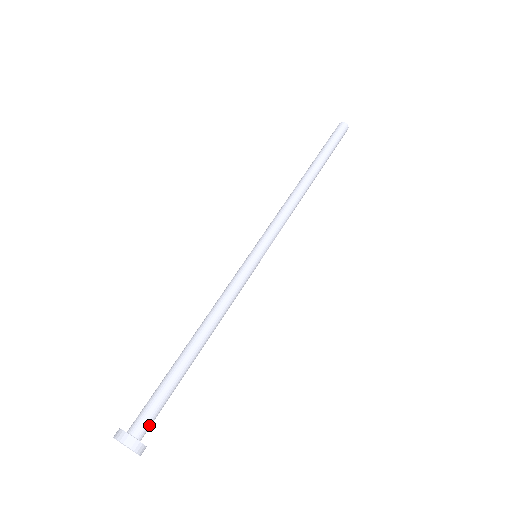
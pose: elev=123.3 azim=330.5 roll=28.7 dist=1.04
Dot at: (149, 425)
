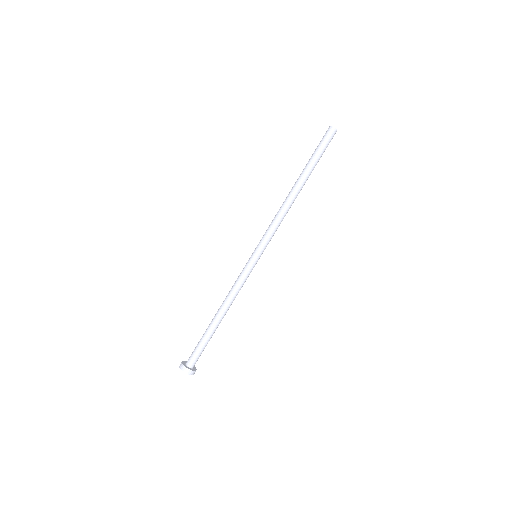
Dot at: occluded
